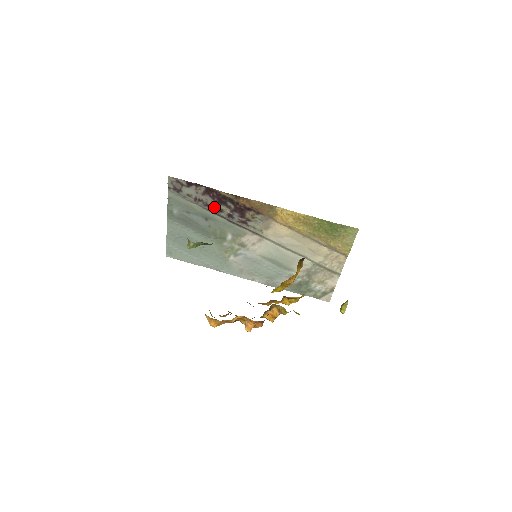
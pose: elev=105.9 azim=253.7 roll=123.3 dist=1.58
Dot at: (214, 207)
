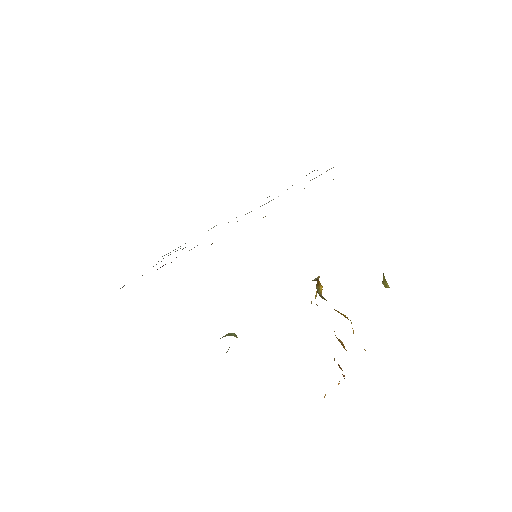
Dot at: occluded
